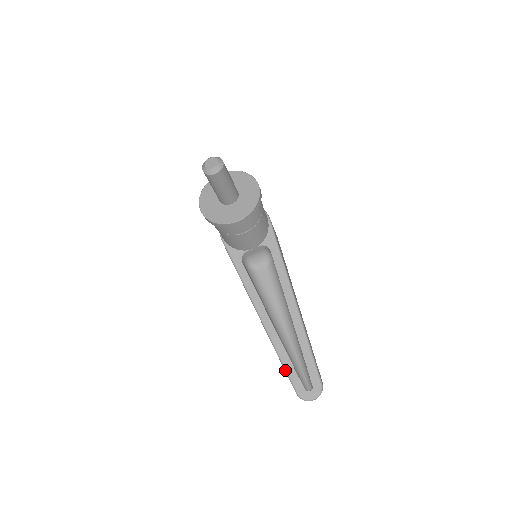
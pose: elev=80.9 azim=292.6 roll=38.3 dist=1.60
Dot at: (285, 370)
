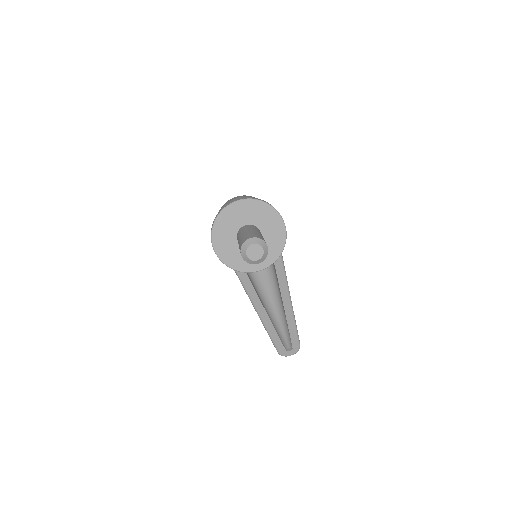
Dot at: (271, 340)
